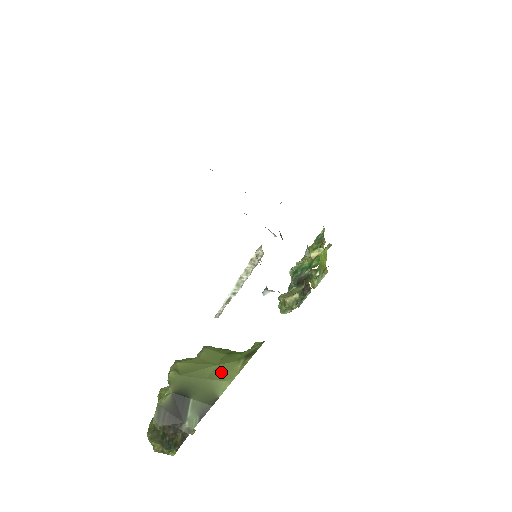
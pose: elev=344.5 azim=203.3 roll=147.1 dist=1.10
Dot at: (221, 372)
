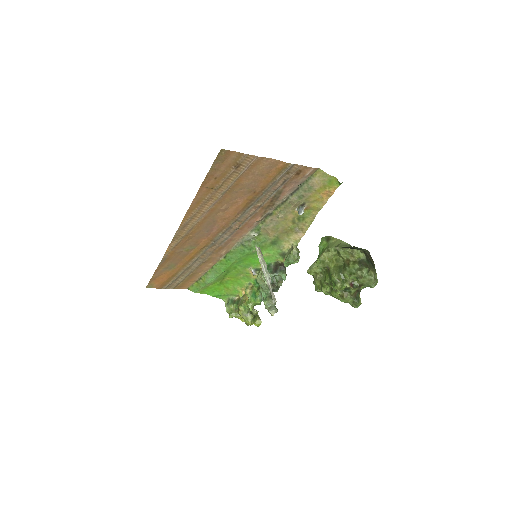
Dot at: occluded
